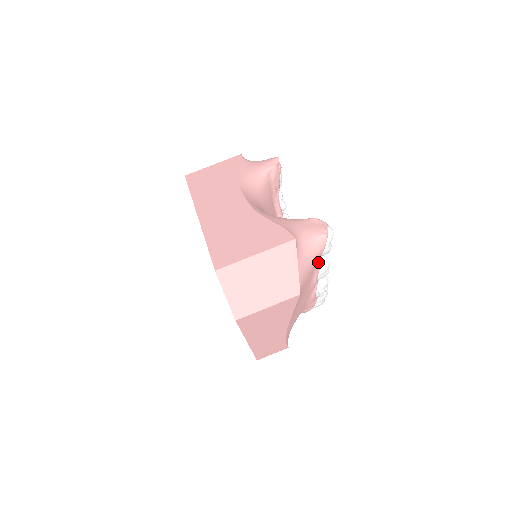
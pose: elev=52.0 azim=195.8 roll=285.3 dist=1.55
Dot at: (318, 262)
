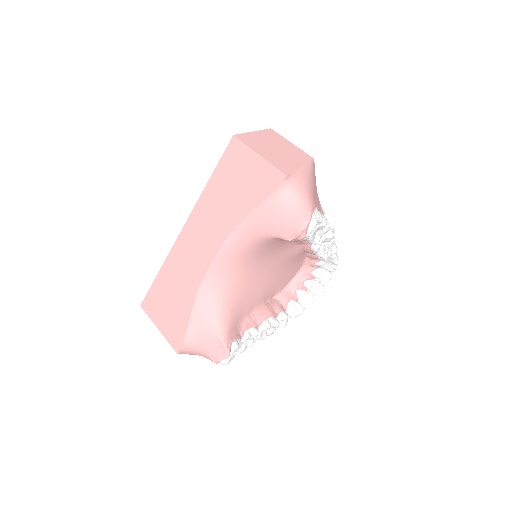
Dot at: occluded
